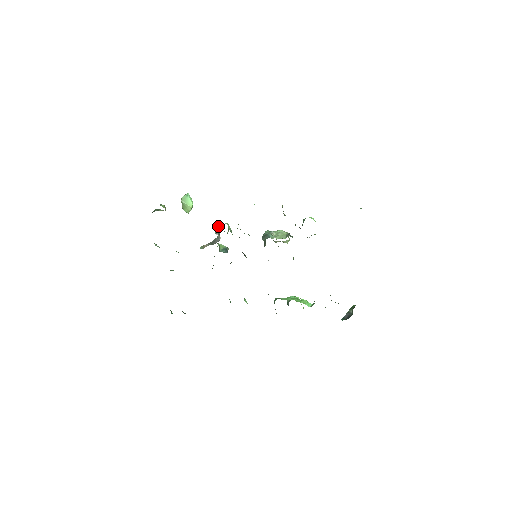
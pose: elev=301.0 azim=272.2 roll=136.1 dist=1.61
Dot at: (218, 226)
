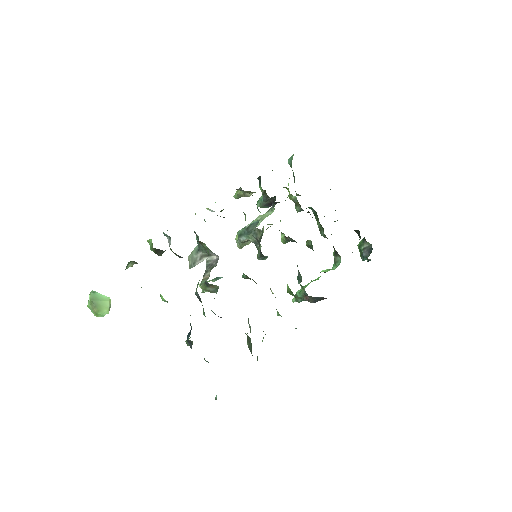
Dot at: (196, 252)
